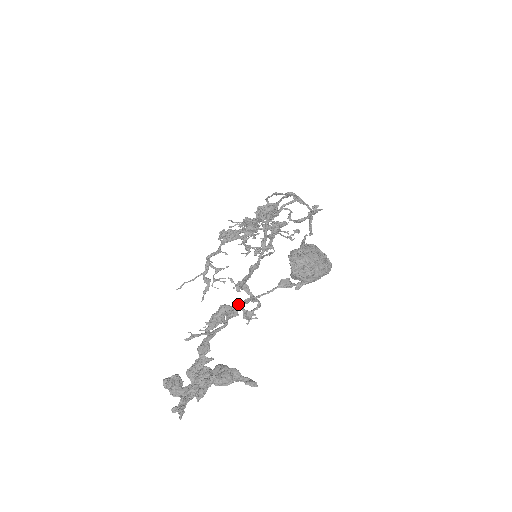
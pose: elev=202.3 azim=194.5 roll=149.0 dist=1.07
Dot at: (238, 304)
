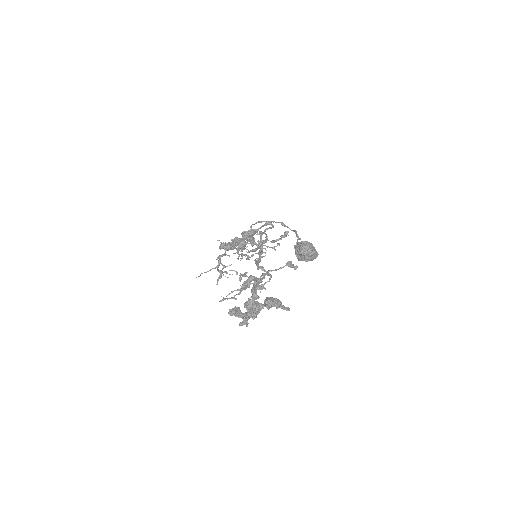
Dot at: (265, 273)
